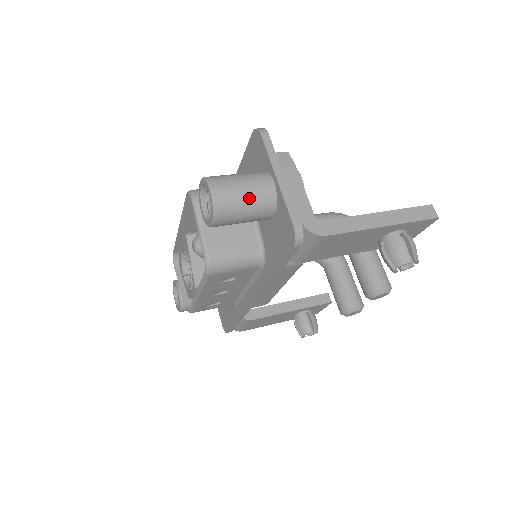
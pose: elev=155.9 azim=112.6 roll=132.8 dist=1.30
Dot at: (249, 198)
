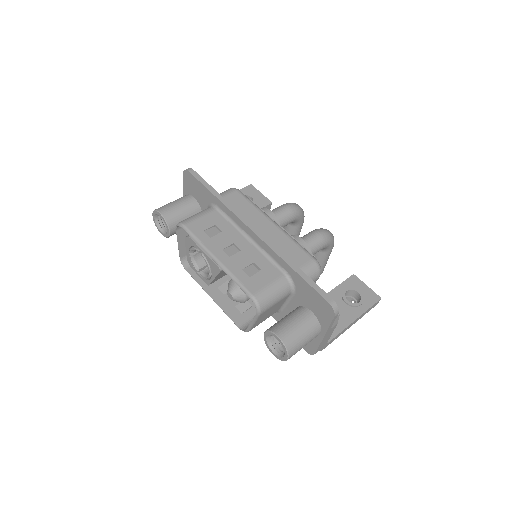
Dot at: occluded
